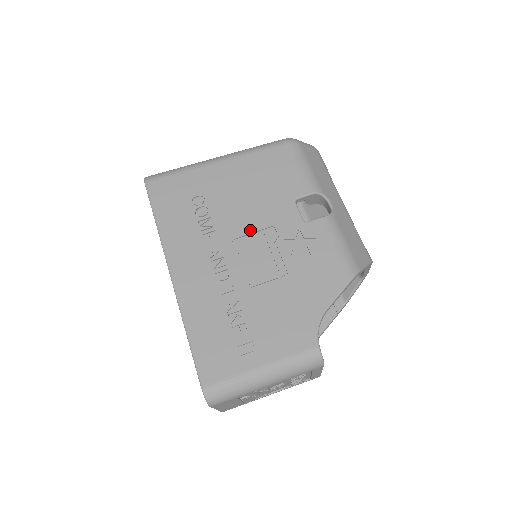
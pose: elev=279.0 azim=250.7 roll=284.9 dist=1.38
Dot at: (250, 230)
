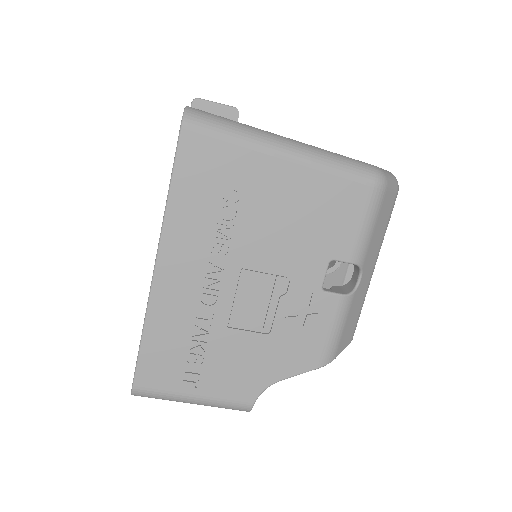
Dot at: (265, 266)
